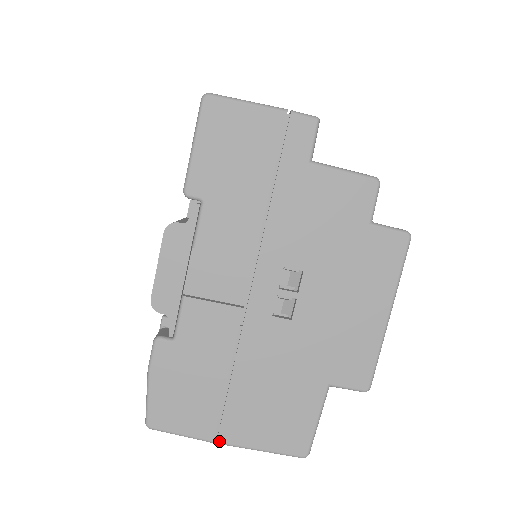
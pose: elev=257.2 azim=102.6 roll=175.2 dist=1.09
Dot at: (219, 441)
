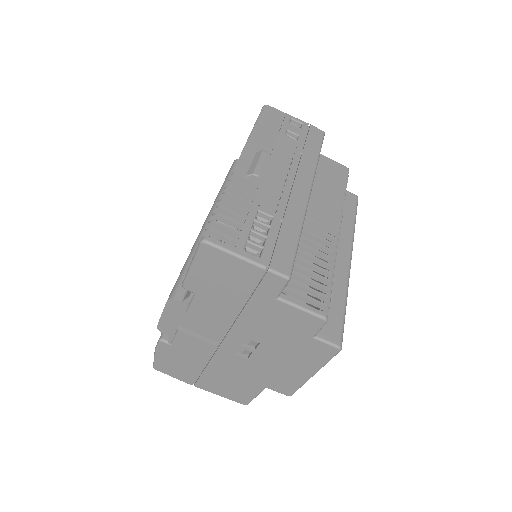
Dot at: (195, 386)
